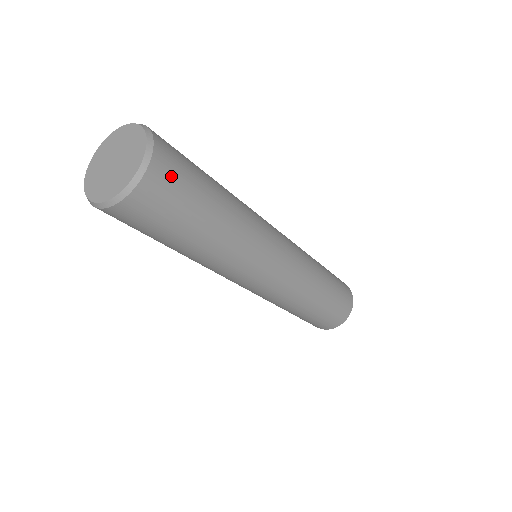
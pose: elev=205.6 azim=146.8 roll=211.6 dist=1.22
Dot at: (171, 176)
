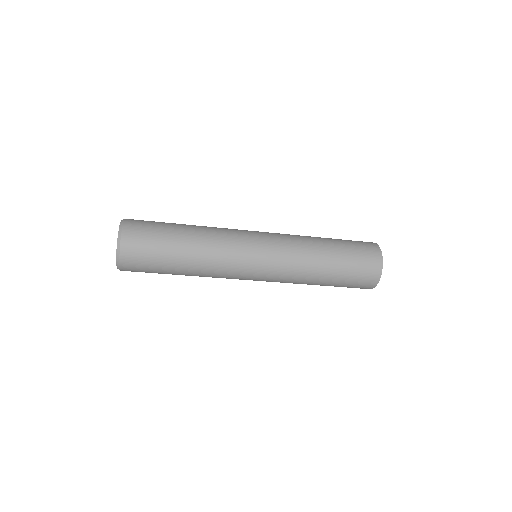
Dot at: (138, 234)
